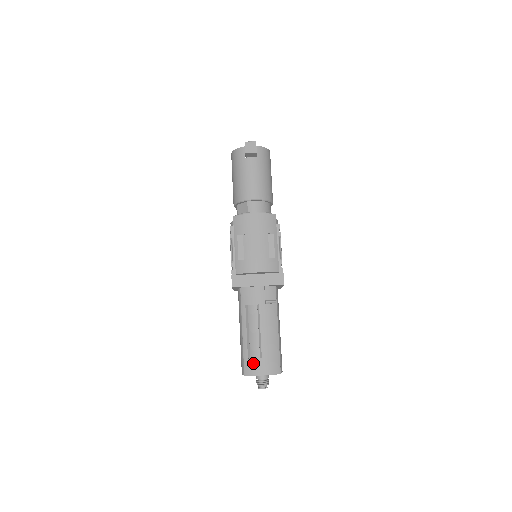
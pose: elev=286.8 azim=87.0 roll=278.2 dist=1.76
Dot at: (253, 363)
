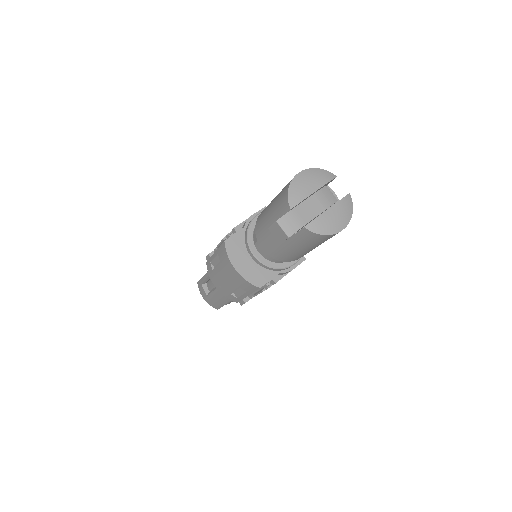
Dot at: (202, 289)
